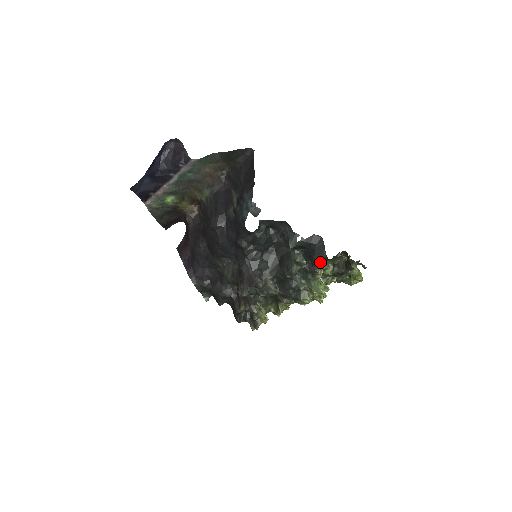
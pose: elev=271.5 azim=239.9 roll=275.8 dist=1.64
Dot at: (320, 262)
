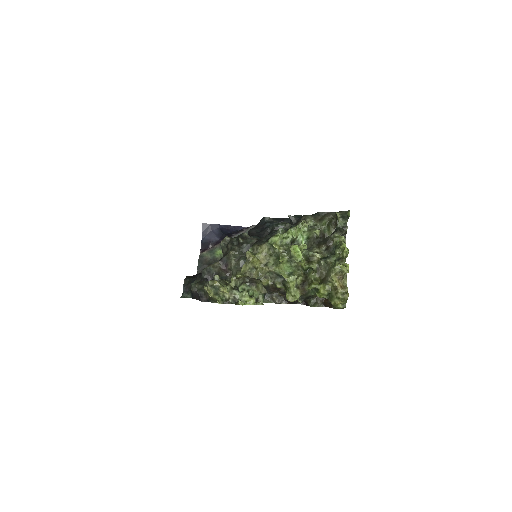
Dot at: (308, 217)
